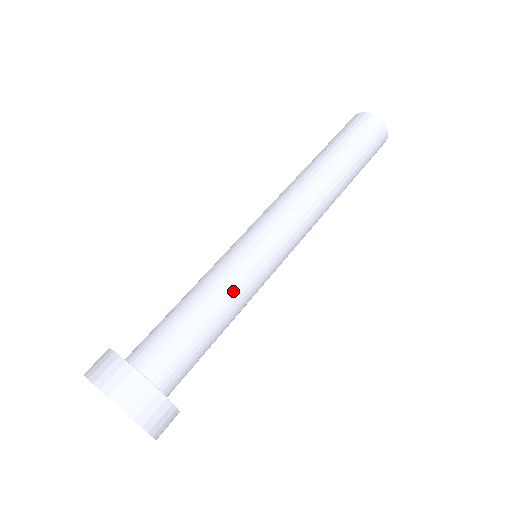
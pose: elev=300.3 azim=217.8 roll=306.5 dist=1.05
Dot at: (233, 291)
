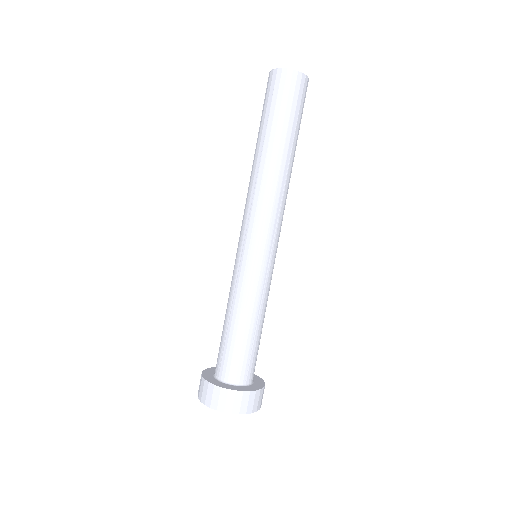
Dot at: (244, 298)
